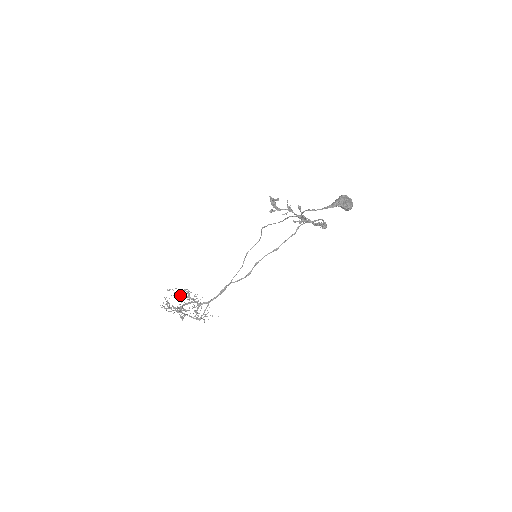
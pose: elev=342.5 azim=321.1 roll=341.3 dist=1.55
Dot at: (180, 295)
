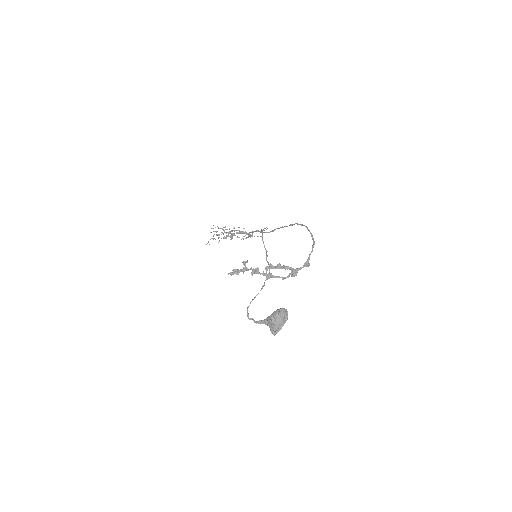
Dot at: occluded
